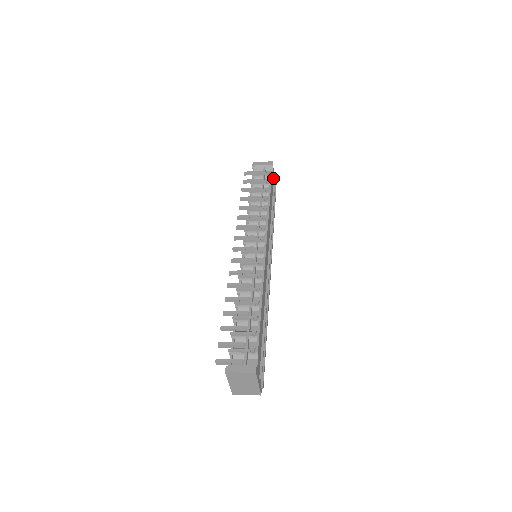
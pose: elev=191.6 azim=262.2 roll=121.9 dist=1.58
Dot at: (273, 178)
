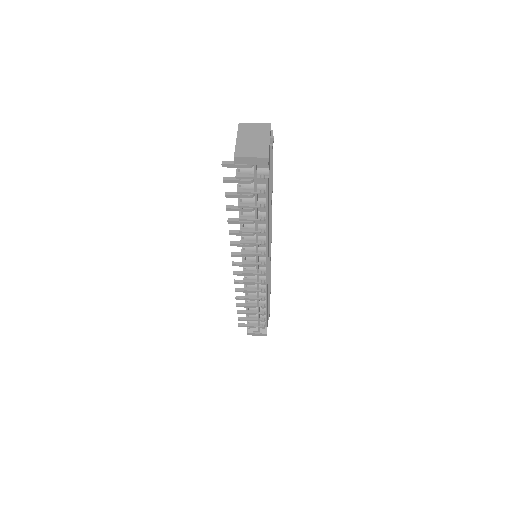
Dot at: (269, 155)
